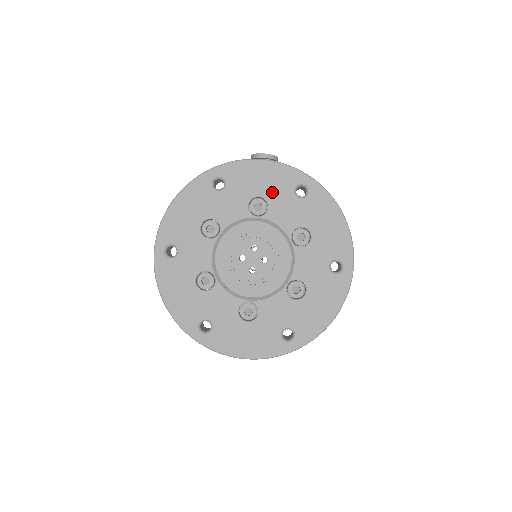
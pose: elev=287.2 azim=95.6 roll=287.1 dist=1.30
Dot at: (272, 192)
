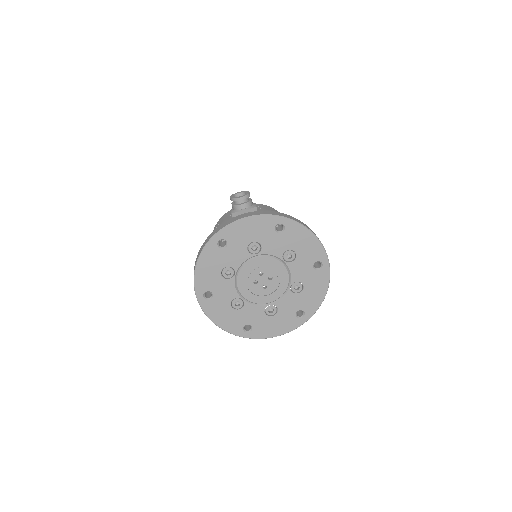
Dot at: (260, 236)
